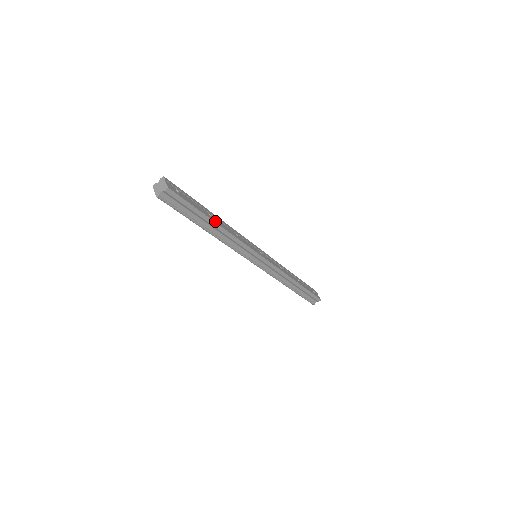
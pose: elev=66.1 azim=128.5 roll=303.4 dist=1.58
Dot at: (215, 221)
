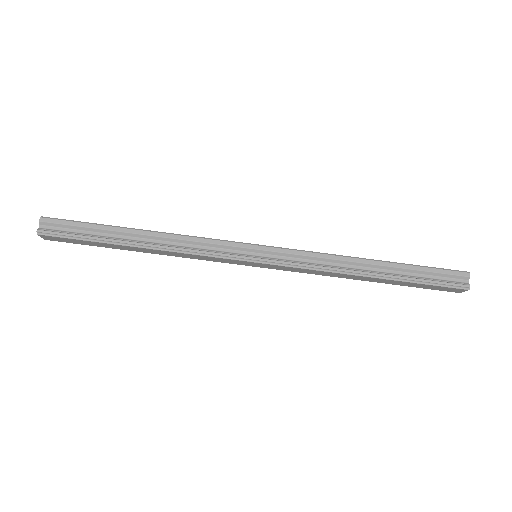
Dot at: (136, 229)
